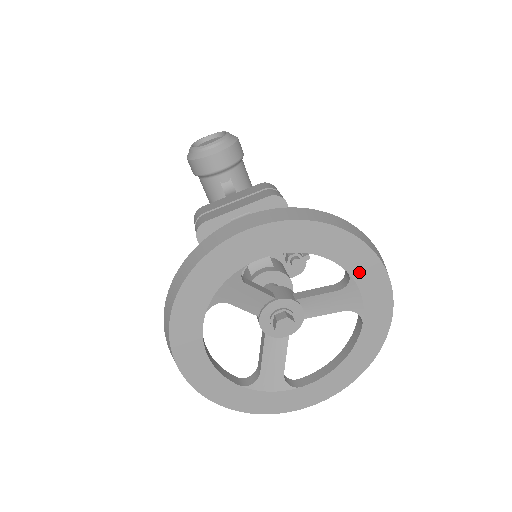
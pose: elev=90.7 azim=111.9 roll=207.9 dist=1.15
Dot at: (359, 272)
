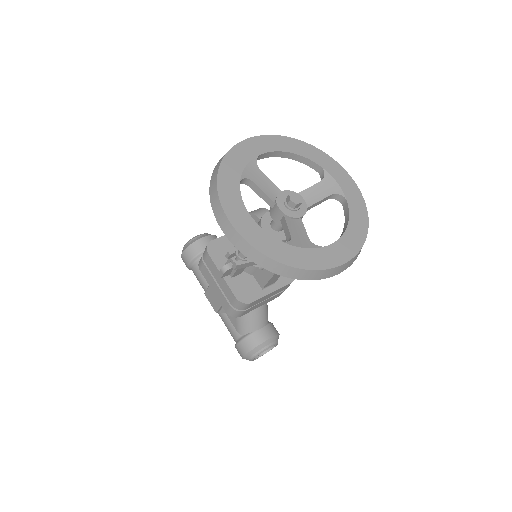
Dot at: (328, 167)
